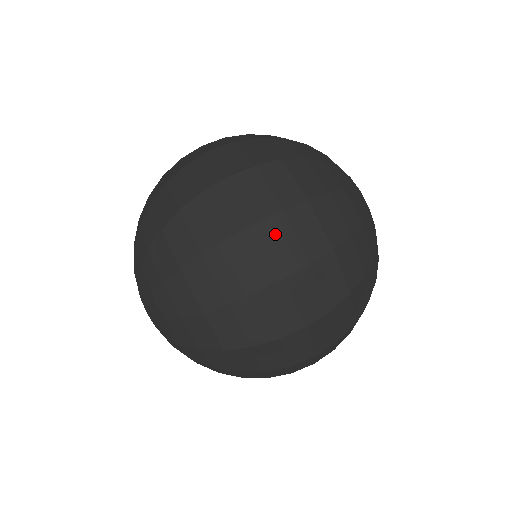
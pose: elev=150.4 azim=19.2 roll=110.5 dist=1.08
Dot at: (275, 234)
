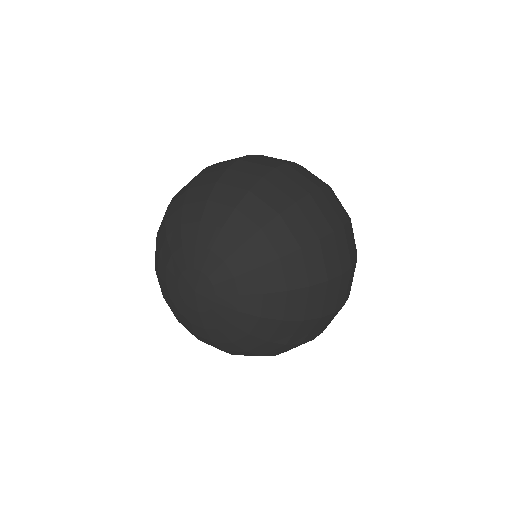
Dot at: (299, 170)
